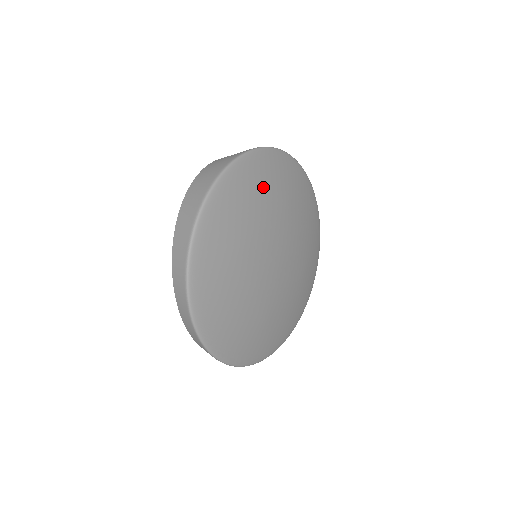
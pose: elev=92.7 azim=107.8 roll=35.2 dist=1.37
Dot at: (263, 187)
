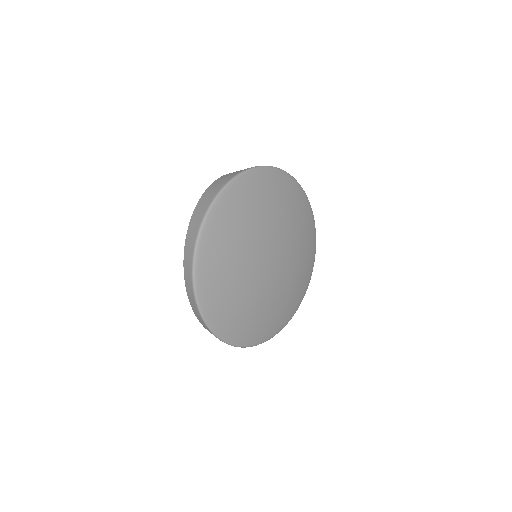
Dot at: (268, 196)
